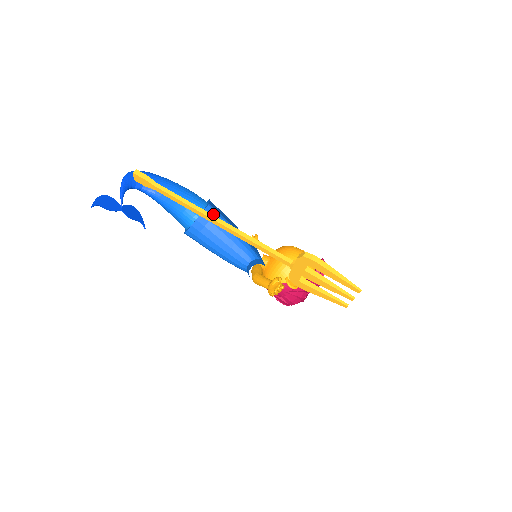
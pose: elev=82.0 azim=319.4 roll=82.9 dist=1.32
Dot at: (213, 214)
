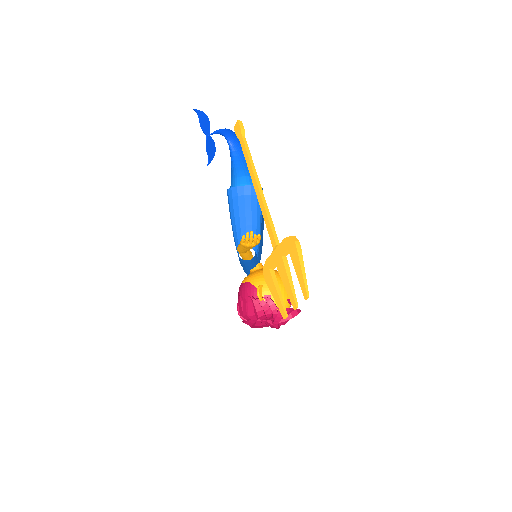
Dot at: occluded
